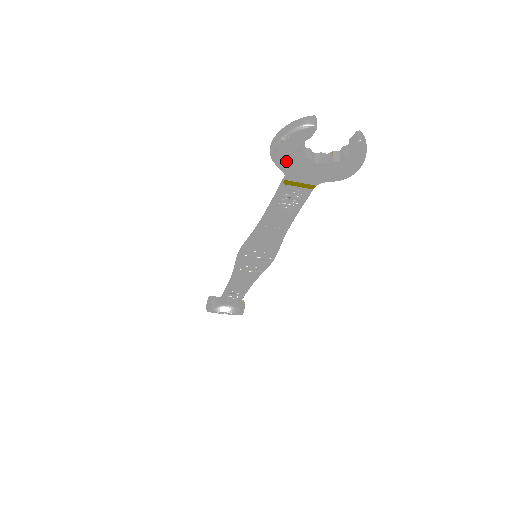
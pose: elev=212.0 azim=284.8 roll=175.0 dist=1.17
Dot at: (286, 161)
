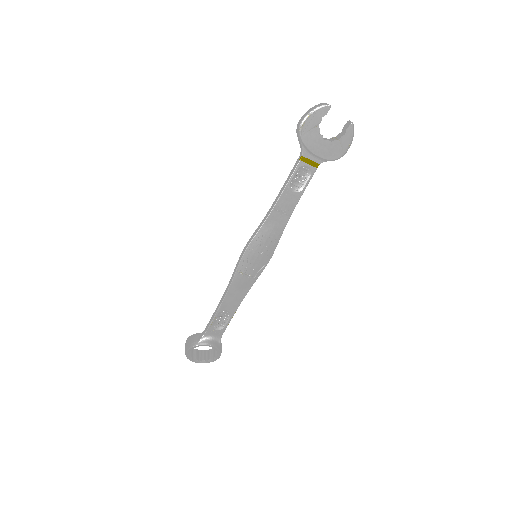
Dot at: (307, 135)
